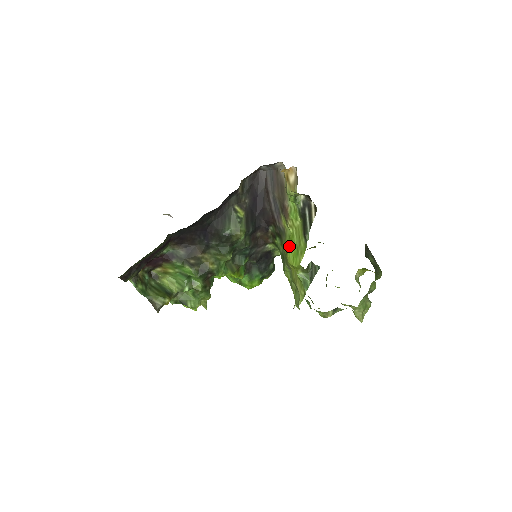
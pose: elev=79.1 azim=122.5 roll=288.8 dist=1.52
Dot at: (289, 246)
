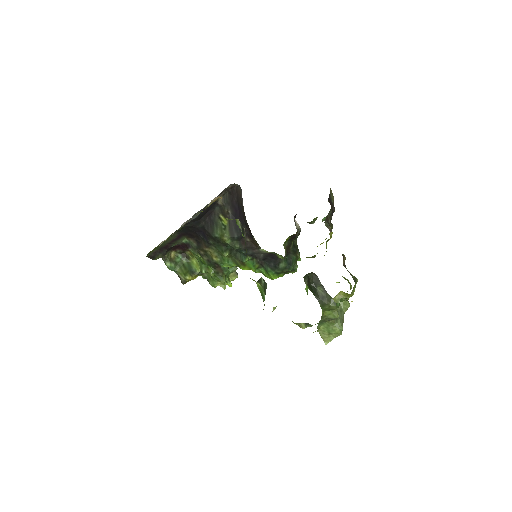
Dot at: occluded
